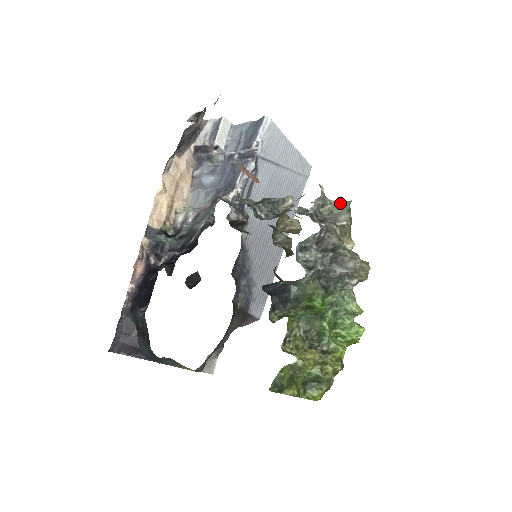
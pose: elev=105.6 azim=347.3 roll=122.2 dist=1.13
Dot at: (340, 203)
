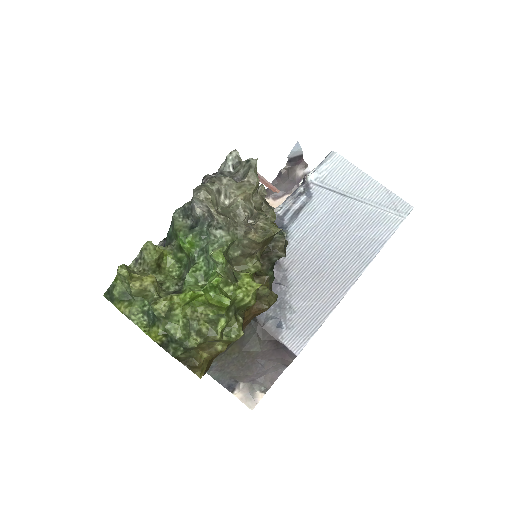
Dot at: (245, 162)
